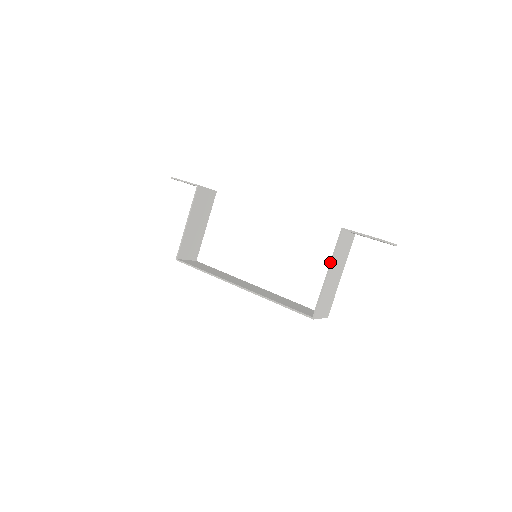
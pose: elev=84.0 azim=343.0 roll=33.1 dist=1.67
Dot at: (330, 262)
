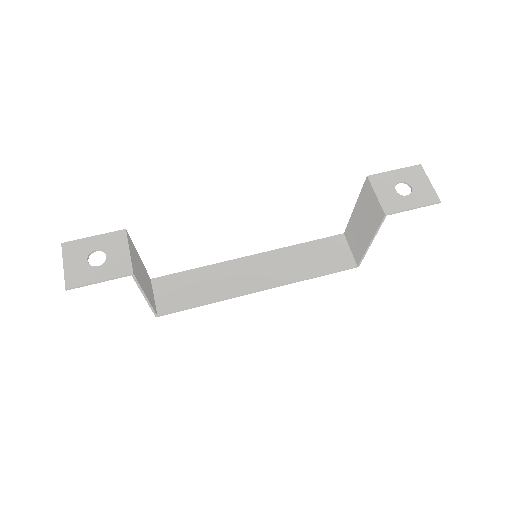
Dot at: (373, 238)
